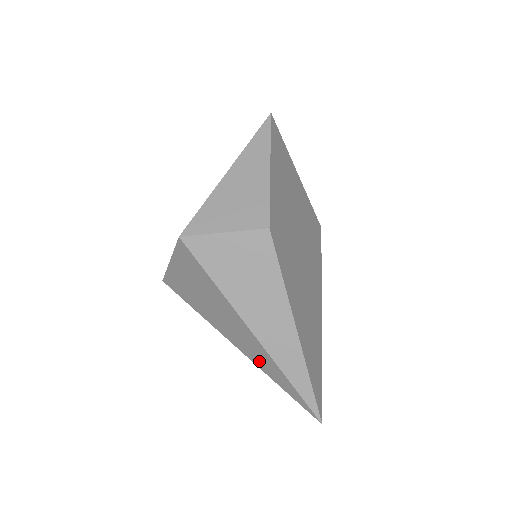
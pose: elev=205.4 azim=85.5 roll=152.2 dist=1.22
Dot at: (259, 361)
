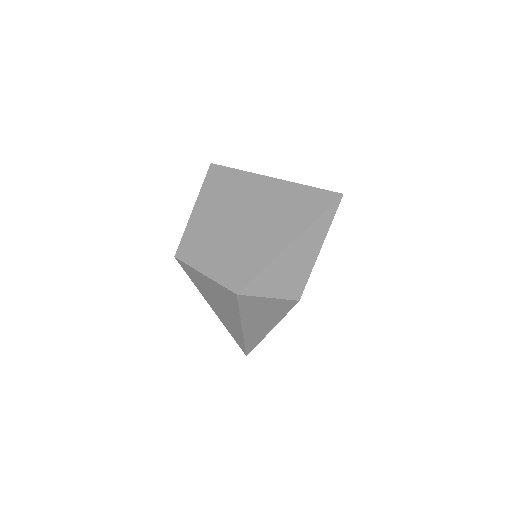
Dot at: (229, 327)
